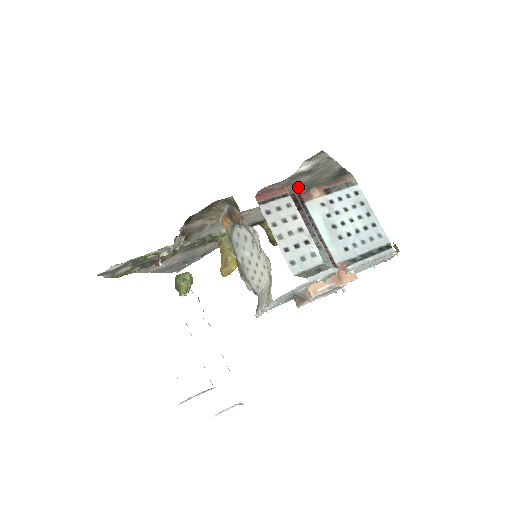
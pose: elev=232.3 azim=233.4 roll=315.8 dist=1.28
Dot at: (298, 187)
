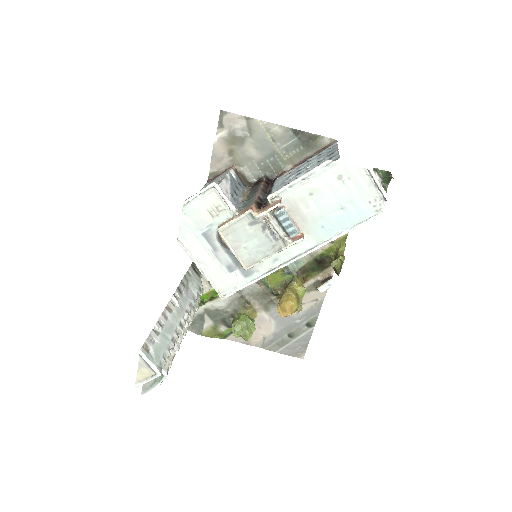
Dot at: (260, 168)
